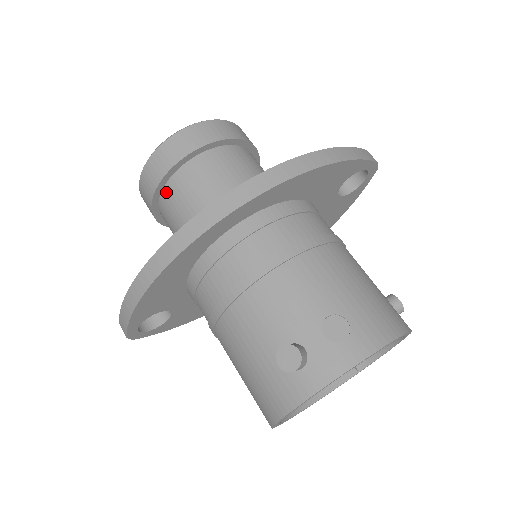
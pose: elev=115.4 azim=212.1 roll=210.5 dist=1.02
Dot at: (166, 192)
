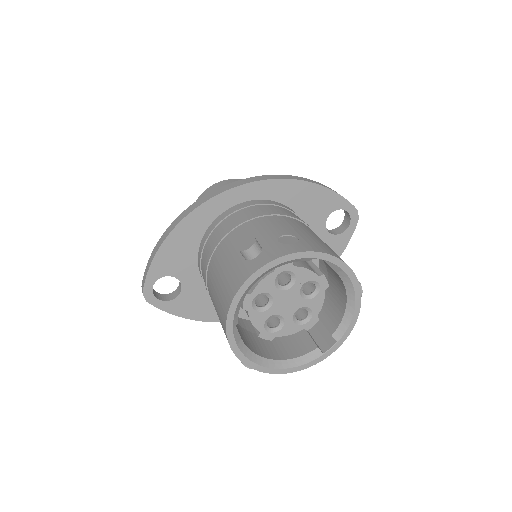
Dot at: occluded
